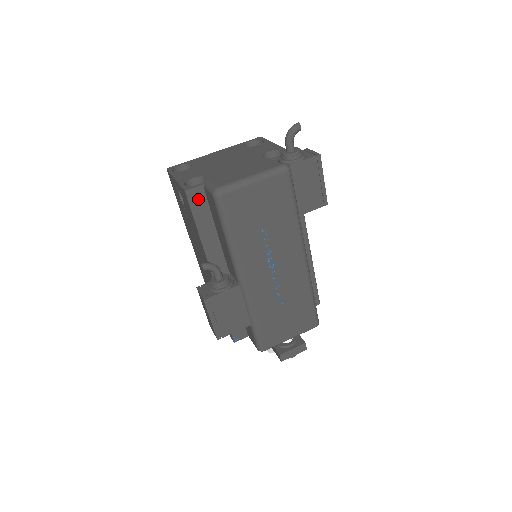
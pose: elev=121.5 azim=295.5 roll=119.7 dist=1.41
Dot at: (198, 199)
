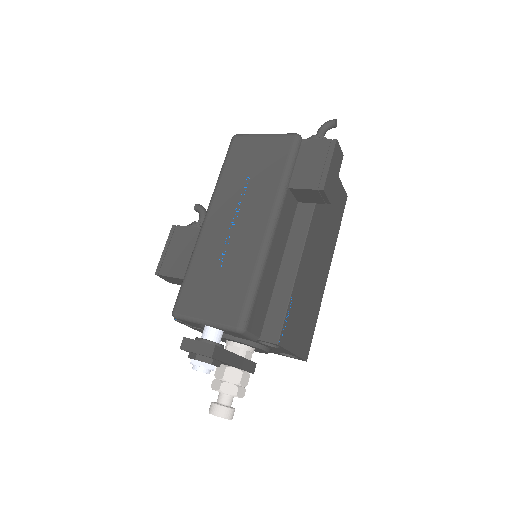
Dot at: occluded
